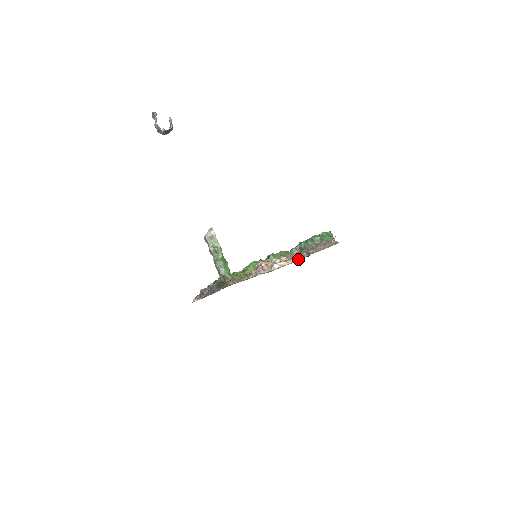
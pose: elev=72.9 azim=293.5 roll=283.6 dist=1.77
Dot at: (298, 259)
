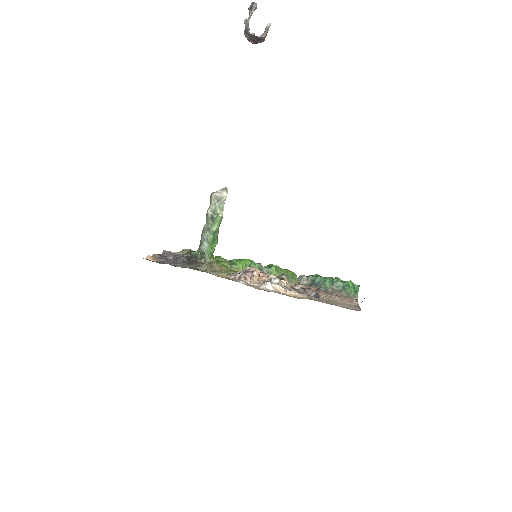
Dot at: (300, 296)
